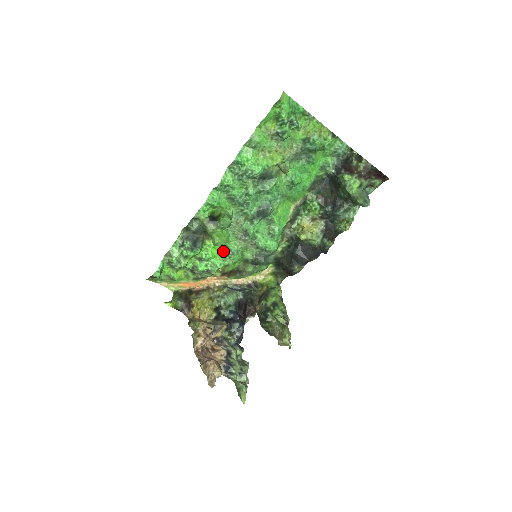
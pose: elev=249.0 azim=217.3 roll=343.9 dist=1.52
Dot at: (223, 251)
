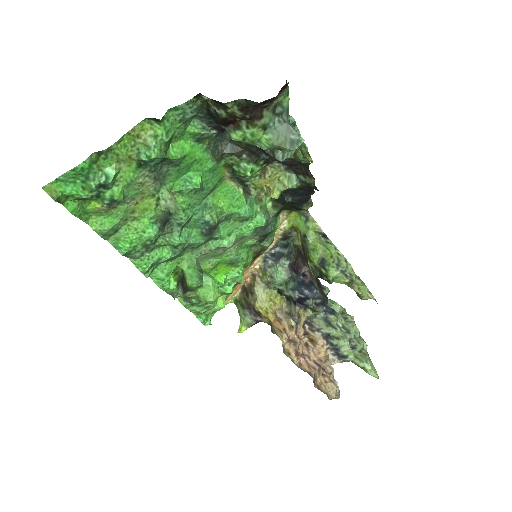
Dot at: (226, 266)
